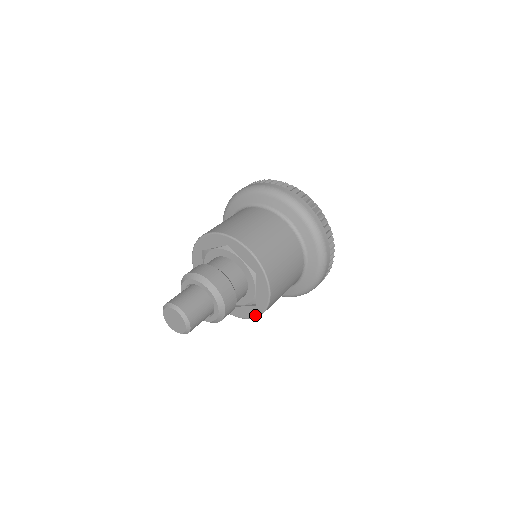
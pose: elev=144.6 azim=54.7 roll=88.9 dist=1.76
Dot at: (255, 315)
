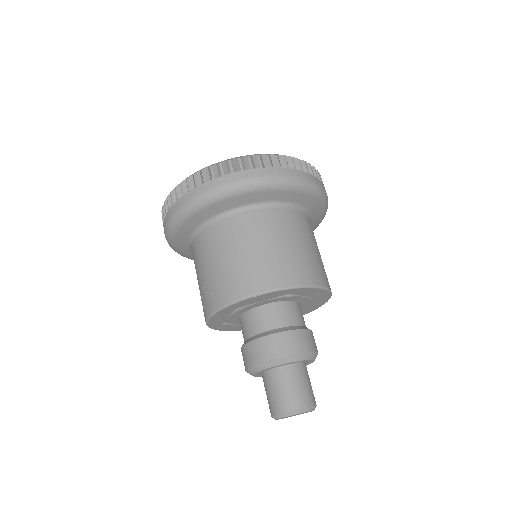
Dot at: occluded
